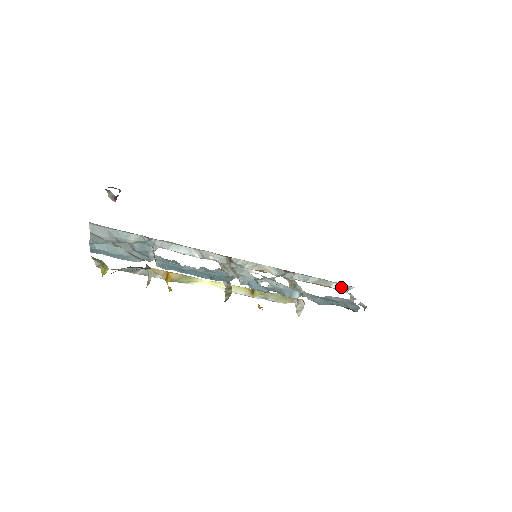
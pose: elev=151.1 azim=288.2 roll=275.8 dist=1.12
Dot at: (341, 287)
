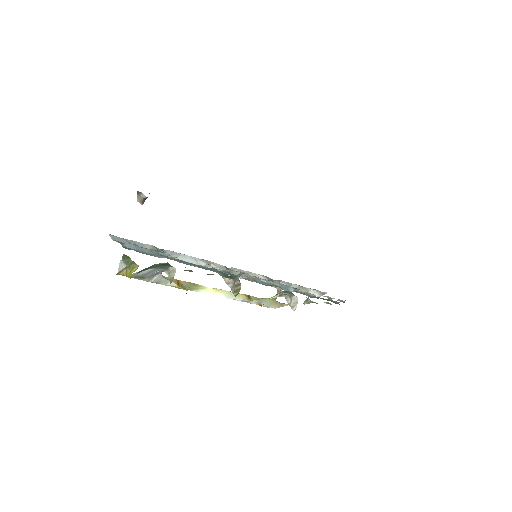
Dot at: (317, 292)
